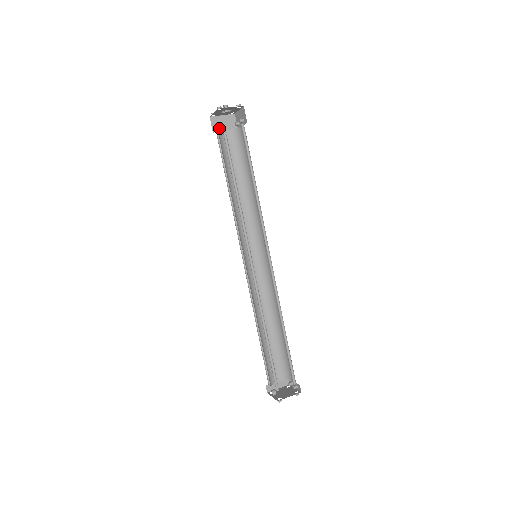
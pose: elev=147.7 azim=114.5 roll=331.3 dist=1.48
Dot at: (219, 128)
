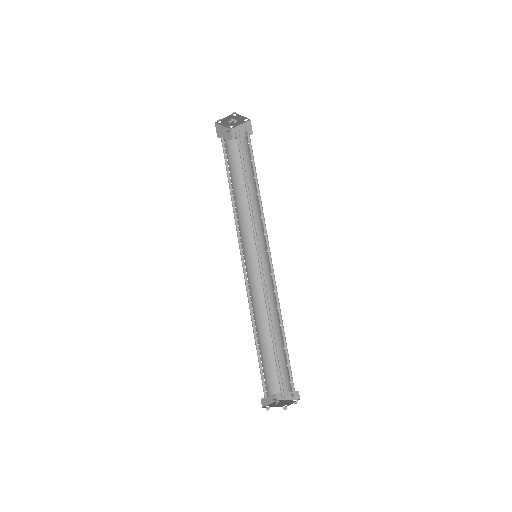
Dot at: (221, 135)
